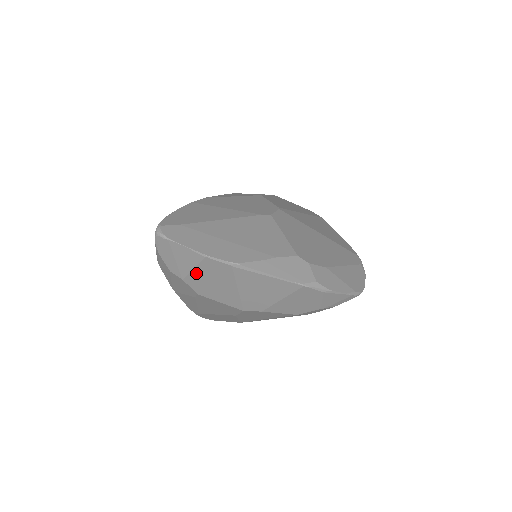
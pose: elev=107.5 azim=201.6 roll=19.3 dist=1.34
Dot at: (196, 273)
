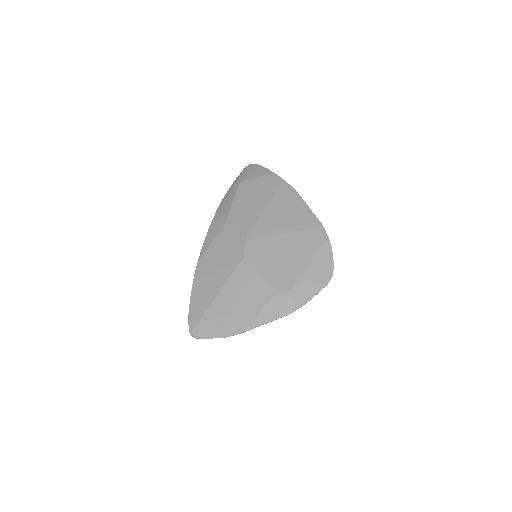
Dot at: occluded
